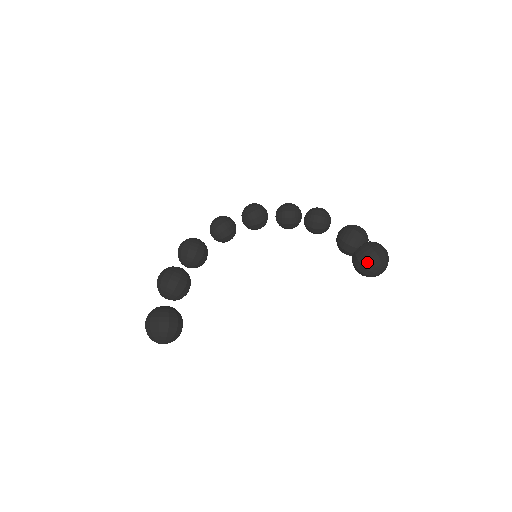
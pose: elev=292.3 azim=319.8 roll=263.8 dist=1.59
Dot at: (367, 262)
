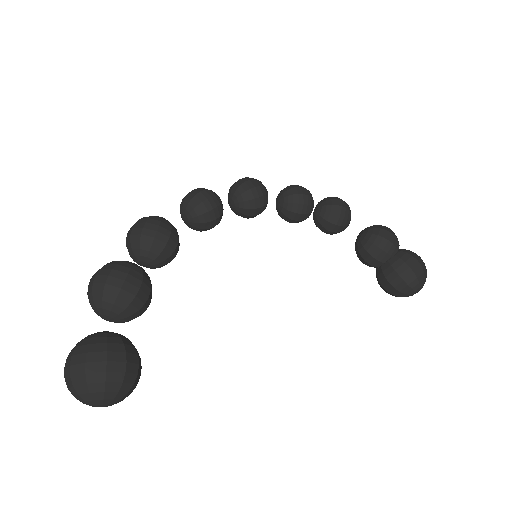
Dot at: (410, 275)
